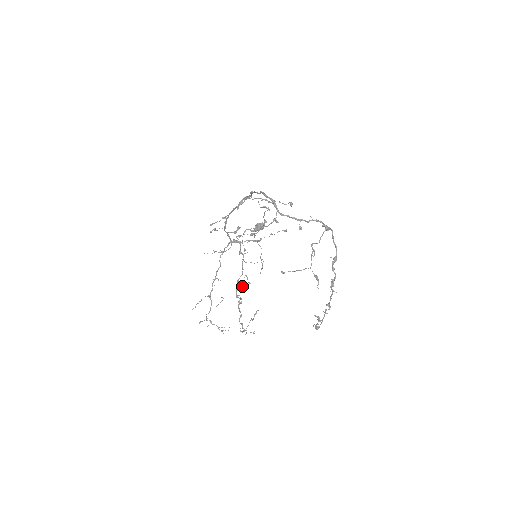
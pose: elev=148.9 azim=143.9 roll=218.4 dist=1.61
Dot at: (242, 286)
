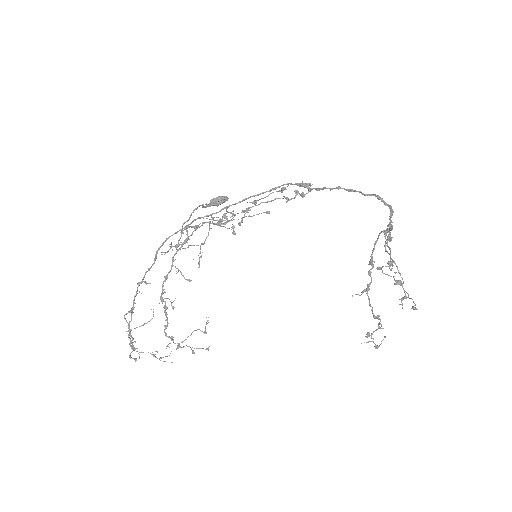
Dot at: occluded
